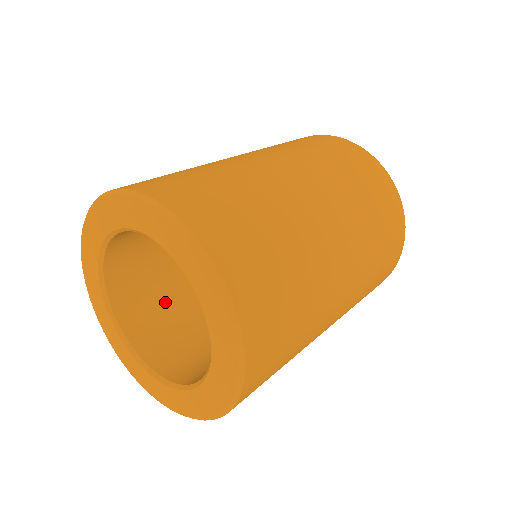
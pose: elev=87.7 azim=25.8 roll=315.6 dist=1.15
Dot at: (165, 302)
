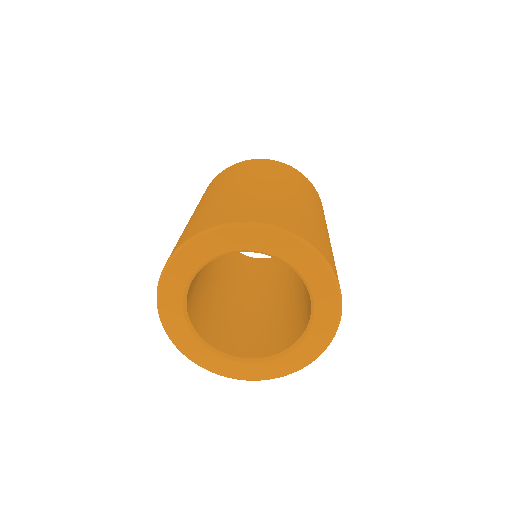
Dot at: (196, 283)
